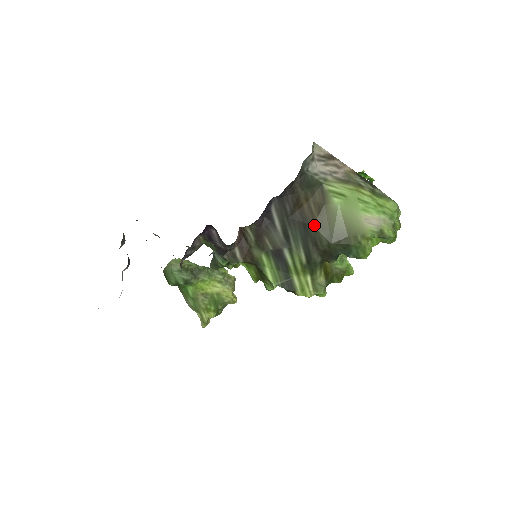
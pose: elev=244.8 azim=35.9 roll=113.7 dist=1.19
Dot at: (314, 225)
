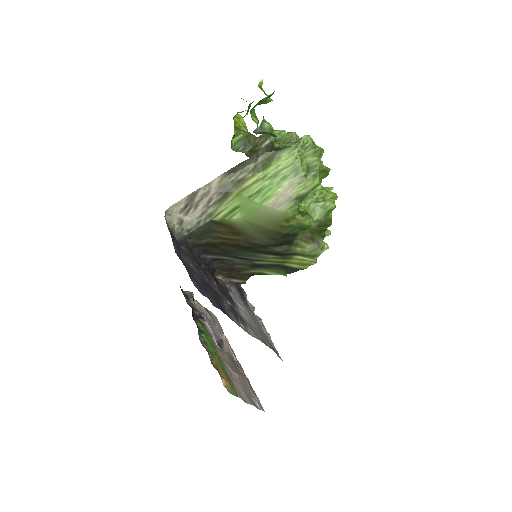
Dot at: (247, 243)
